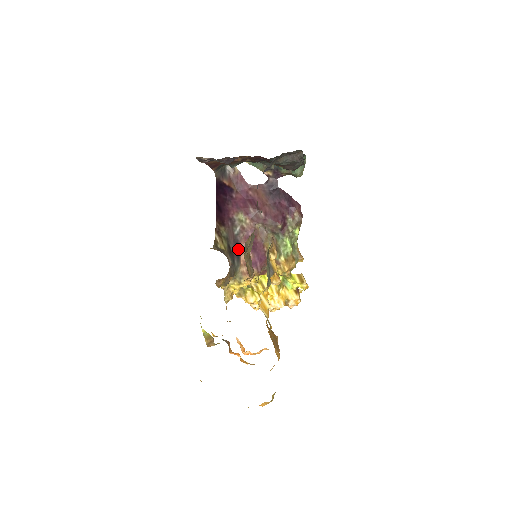
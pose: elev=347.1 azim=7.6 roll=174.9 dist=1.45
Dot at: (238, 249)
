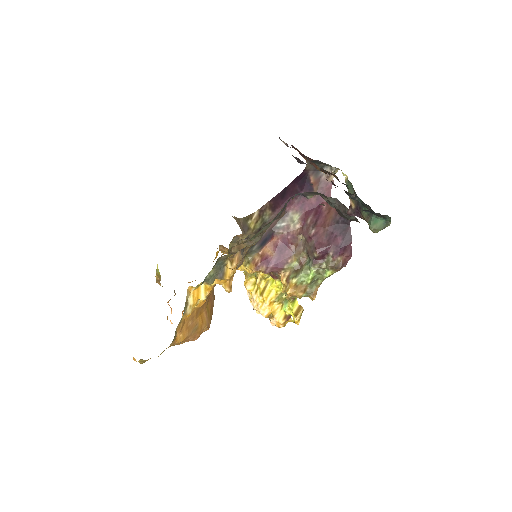
Dot at: (268, 239)
